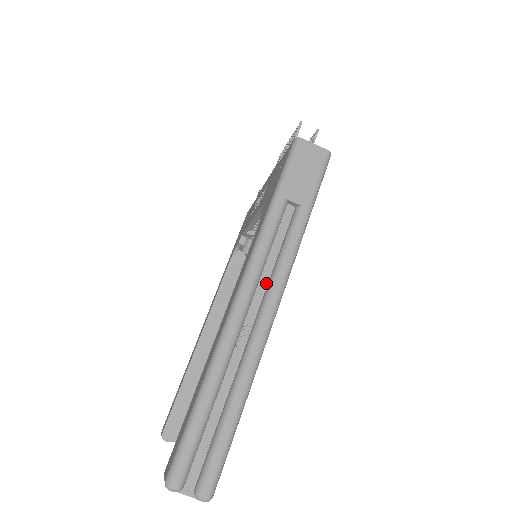
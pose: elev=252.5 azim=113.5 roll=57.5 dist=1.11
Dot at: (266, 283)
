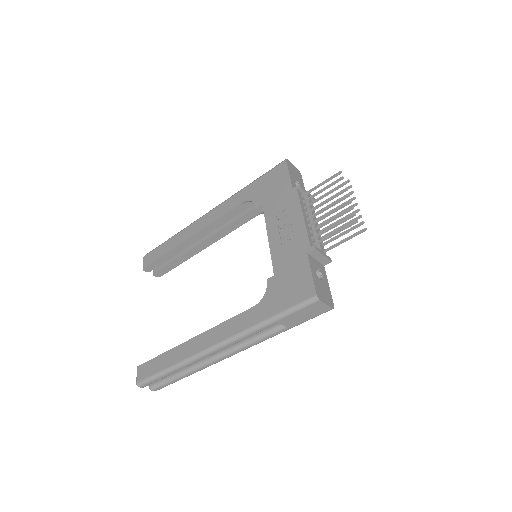
Dot at: (236, 343)
